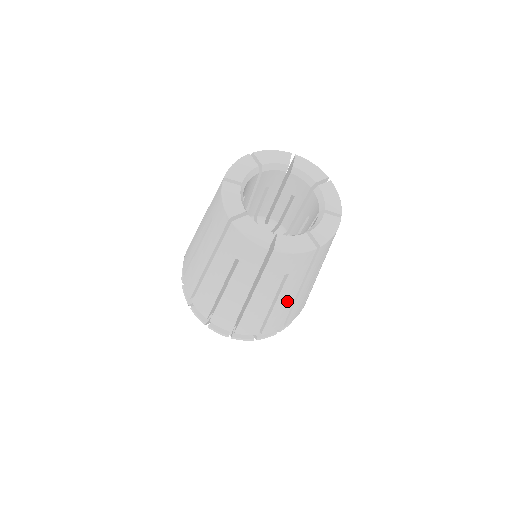
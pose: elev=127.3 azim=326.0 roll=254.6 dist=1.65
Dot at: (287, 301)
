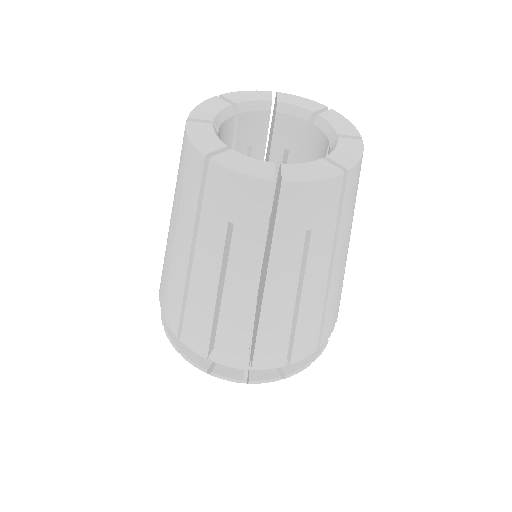
Dot at: (242, 297)
